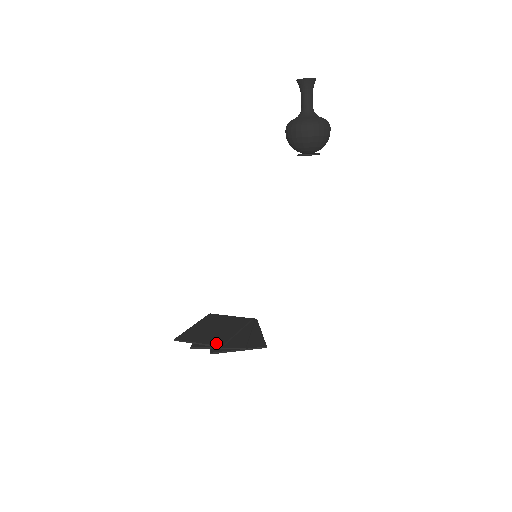
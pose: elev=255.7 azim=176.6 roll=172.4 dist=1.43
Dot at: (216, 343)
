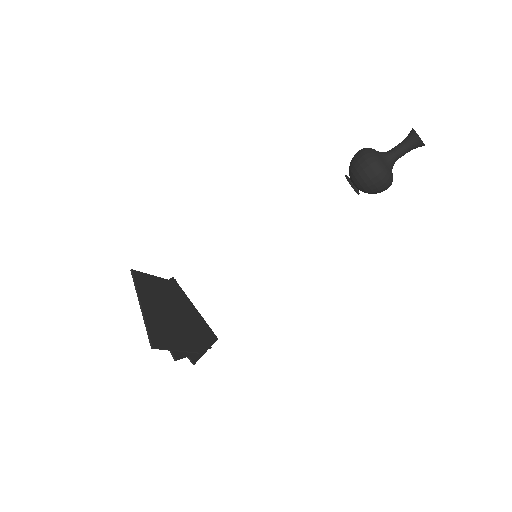
Dot at: (192, 347)
